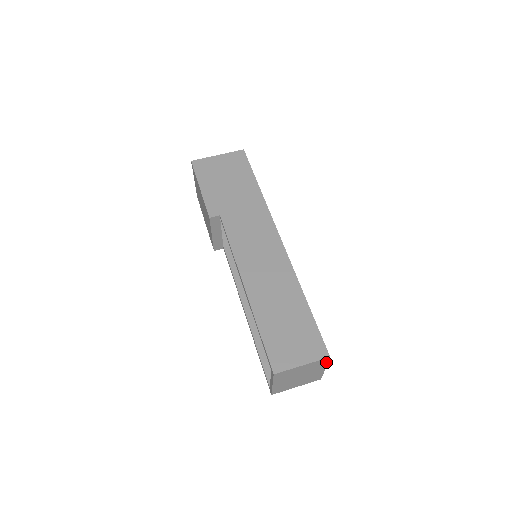
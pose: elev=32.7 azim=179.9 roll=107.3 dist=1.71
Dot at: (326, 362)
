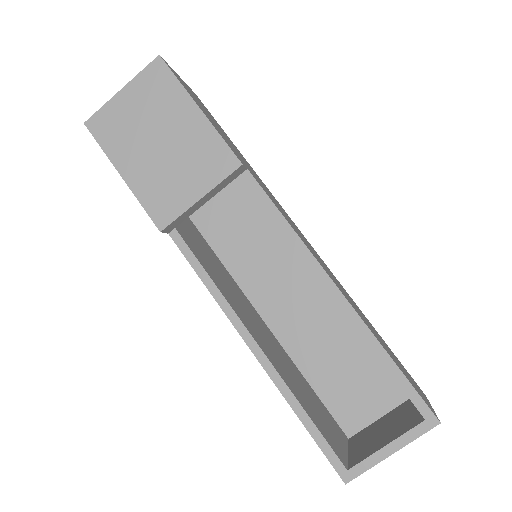
Dot at: occluded
